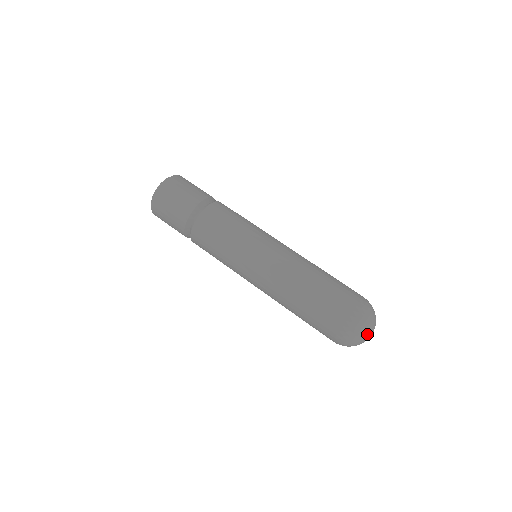
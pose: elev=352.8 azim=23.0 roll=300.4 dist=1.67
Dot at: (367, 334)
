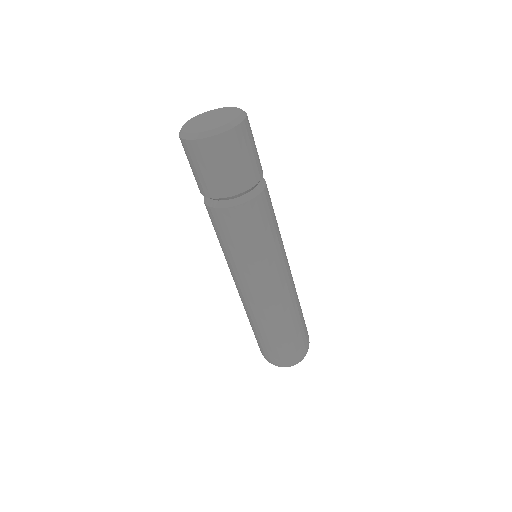
Dot at: occluded
